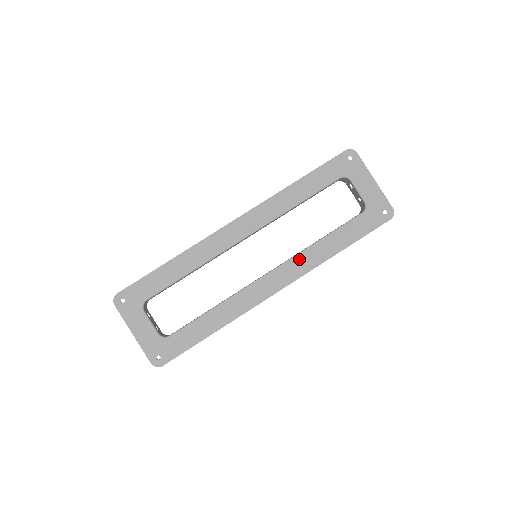
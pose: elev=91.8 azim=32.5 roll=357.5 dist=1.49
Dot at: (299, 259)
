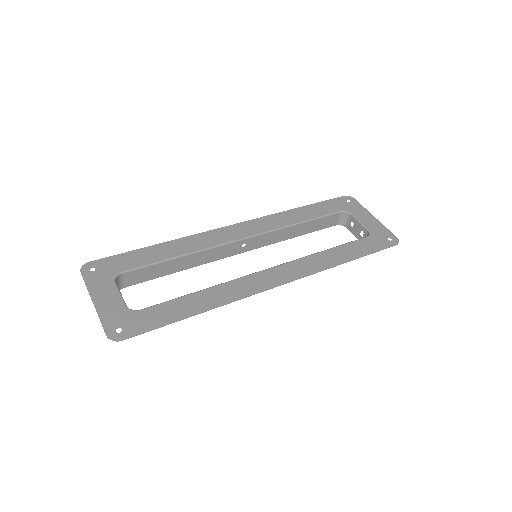
Dot at: (304, 261)
